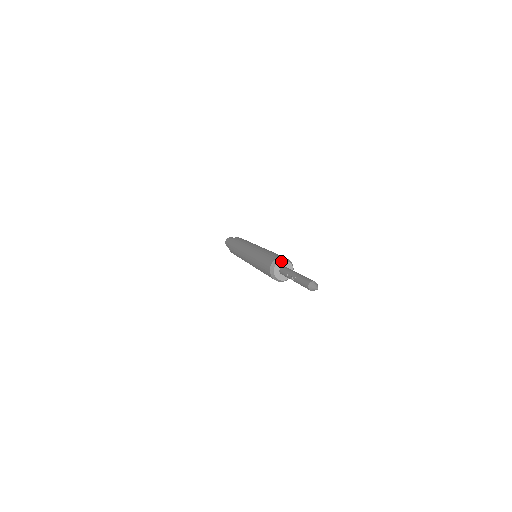
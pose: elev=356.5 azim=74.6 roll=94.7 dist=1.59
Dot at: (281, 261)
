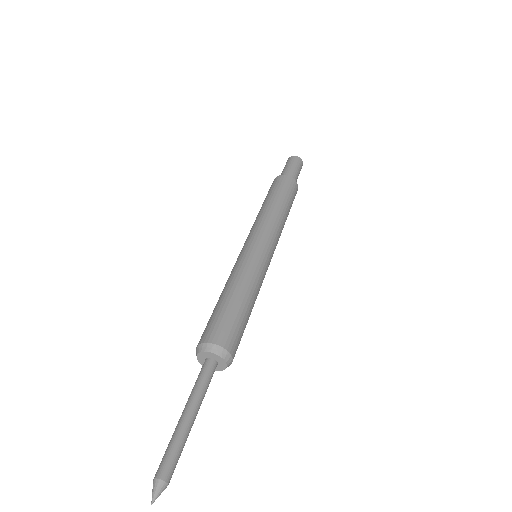
Dot at: (202, 352)
